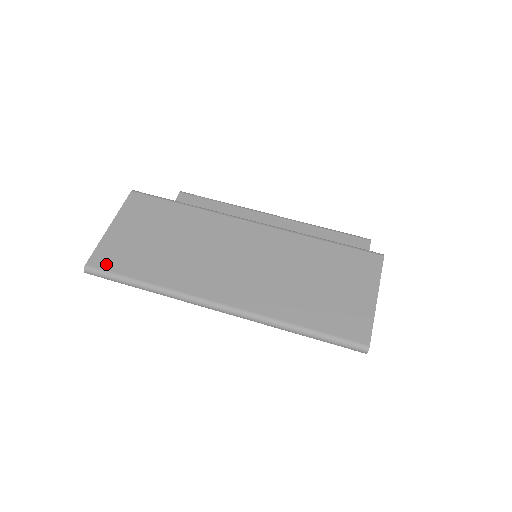
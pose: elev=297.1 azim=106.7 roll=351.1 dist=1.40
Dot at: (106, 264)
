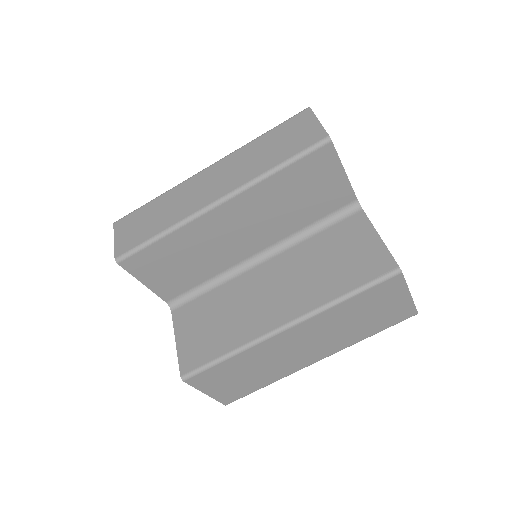
Dot at: (235, 399)
